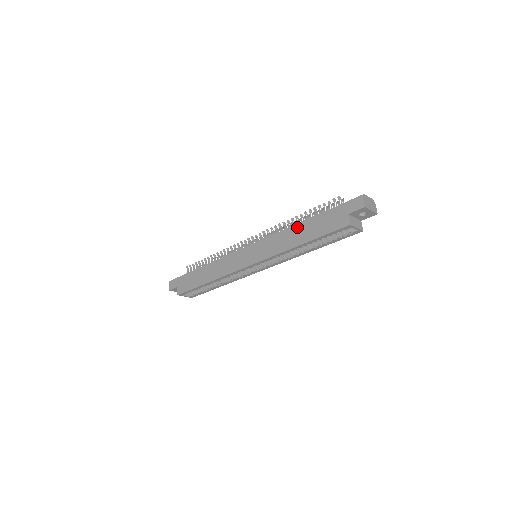
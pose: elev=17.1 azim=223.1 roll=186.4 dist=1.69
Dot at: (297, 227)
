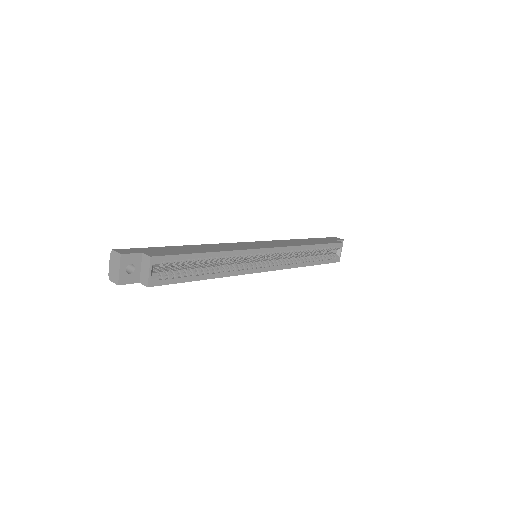
Dot at: (298, 240)
